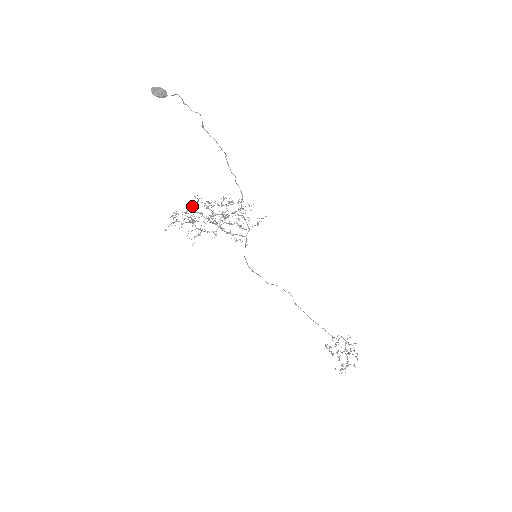
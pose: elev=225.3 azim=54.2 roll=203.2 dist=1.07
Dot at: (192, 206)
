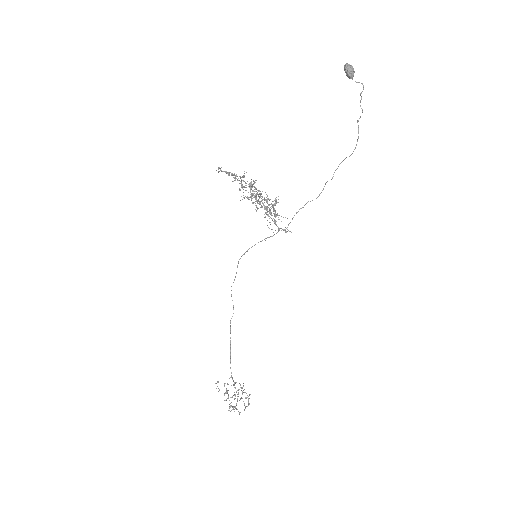
Dot at: (239, 176)
